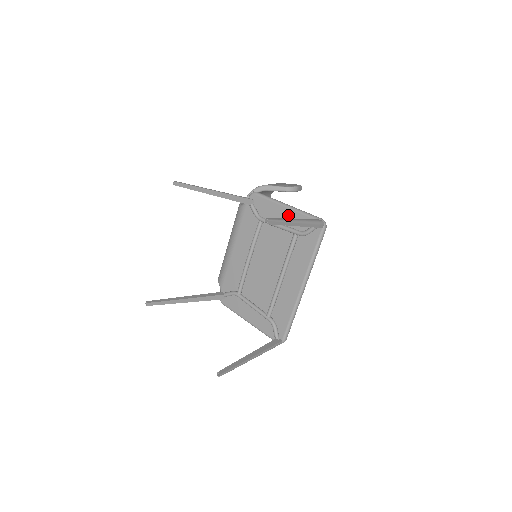
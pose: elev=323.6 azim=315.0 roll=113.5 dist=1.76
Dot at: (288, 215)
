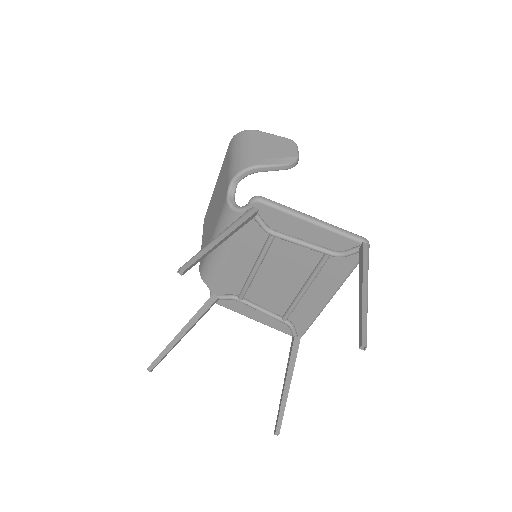
Dot at: (315, 233)
